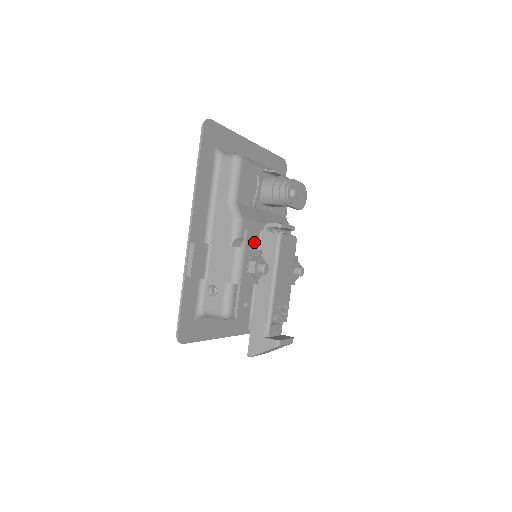
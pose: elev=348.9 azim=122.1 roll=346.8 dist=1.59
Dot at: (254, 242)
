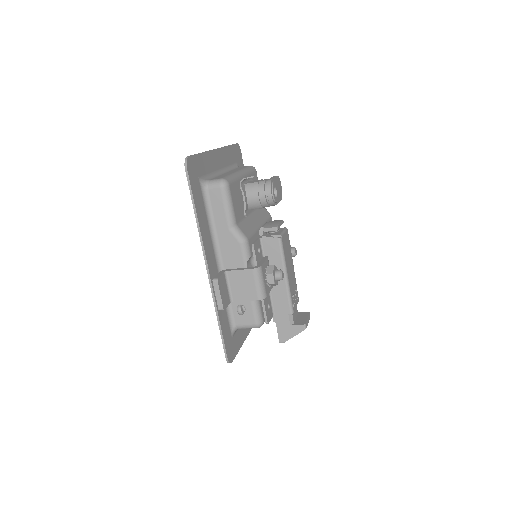
Dot at: (259, 251)
